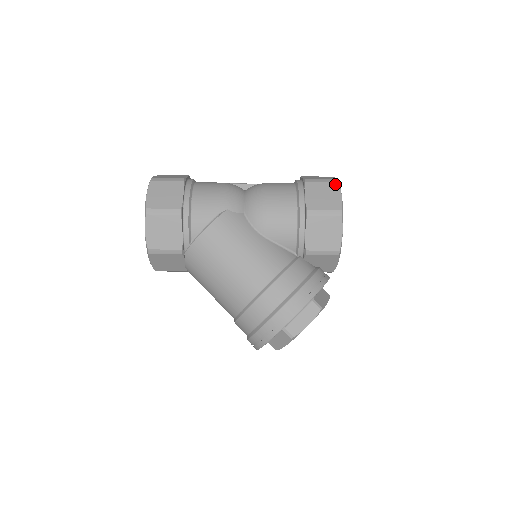
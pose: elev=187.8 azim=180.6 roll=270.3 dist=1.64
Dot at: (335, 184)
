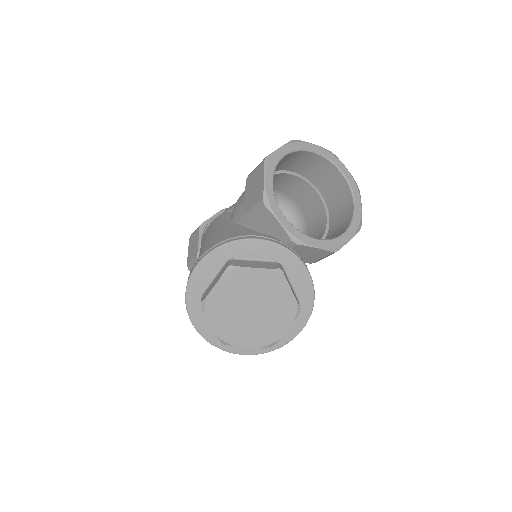
Dot at: occluded
